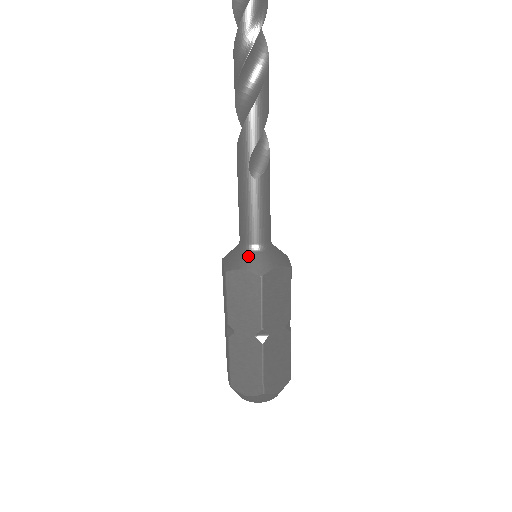
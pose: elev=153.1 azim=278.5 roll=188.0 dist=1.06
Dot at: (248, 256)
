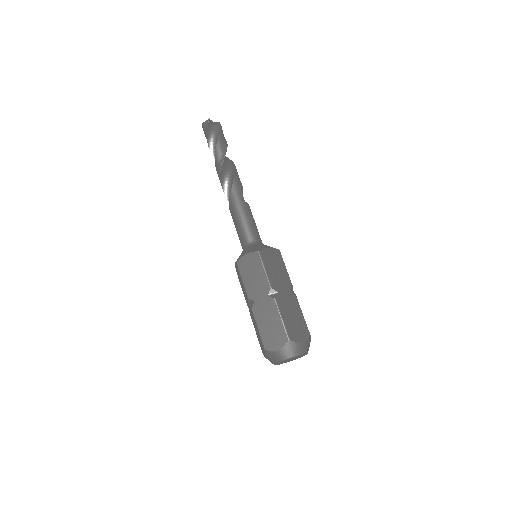
Dot at: (263, 245)
